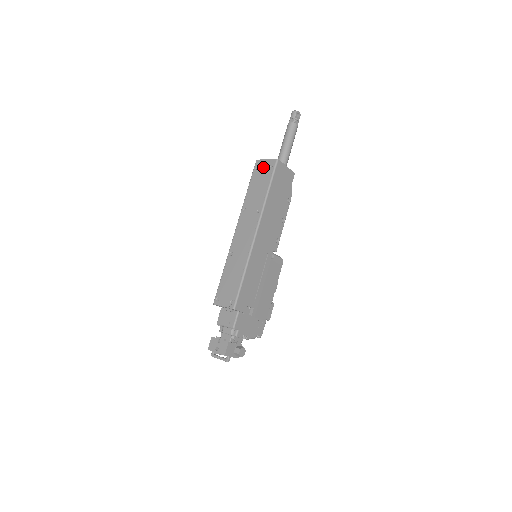
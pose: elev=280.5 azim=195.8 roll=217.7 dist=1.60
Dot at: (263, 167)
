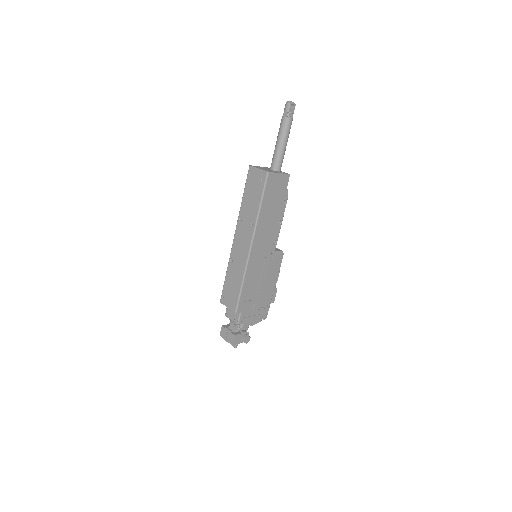
Dot at: (255, 177)
